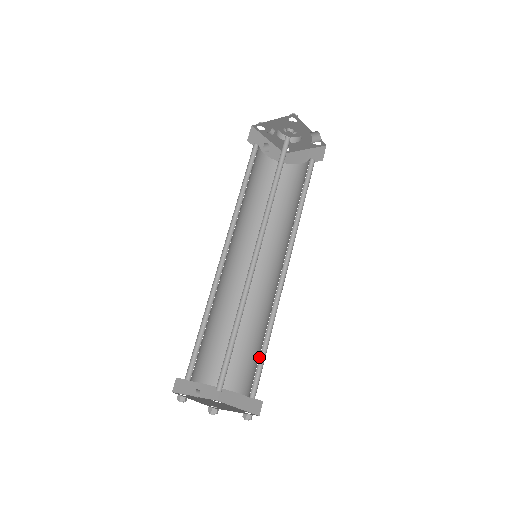
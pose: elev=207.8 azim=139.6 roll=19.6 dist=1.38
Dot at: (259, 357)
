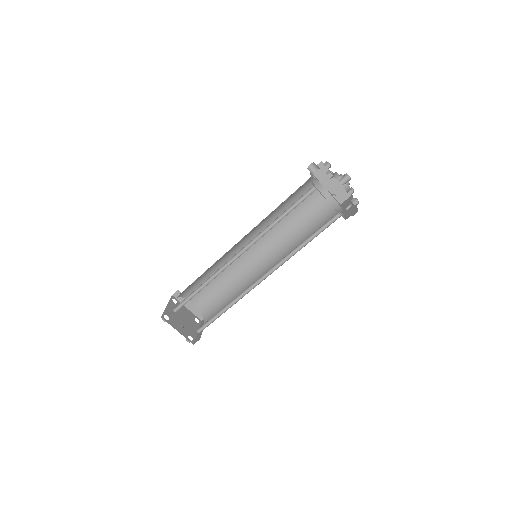
Dot at: (219, 300)
